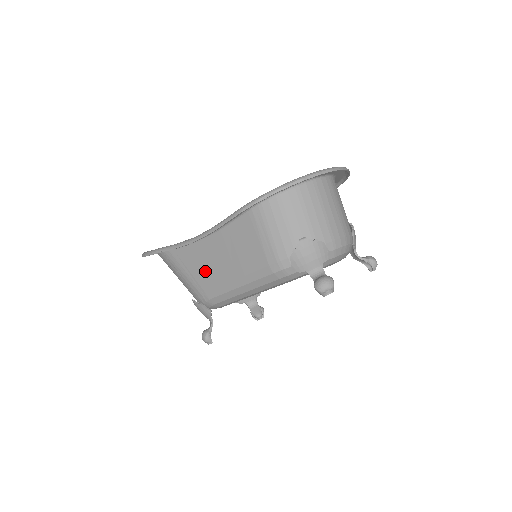
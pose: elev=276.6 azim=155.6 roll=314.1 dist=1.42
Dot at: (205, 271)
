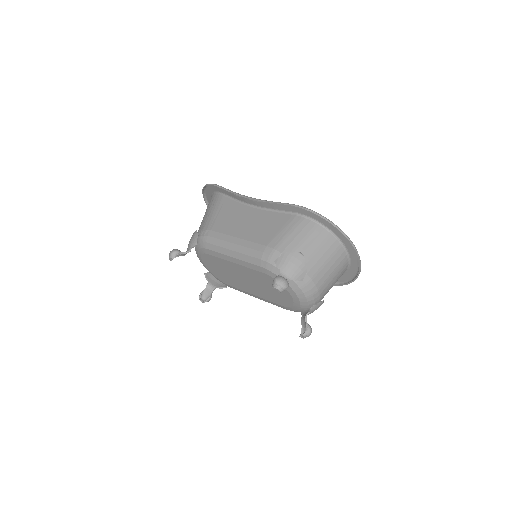
Dot at: (228, 220)
